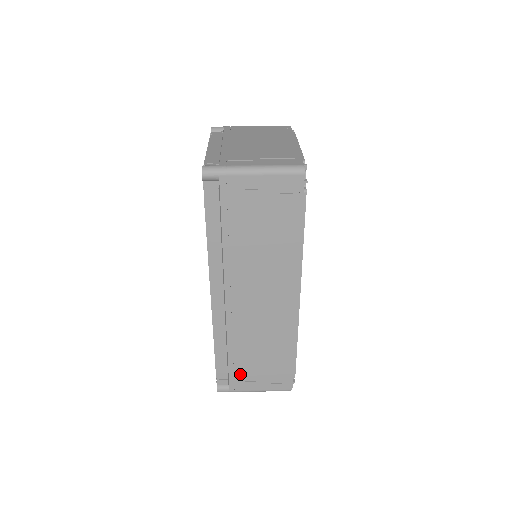
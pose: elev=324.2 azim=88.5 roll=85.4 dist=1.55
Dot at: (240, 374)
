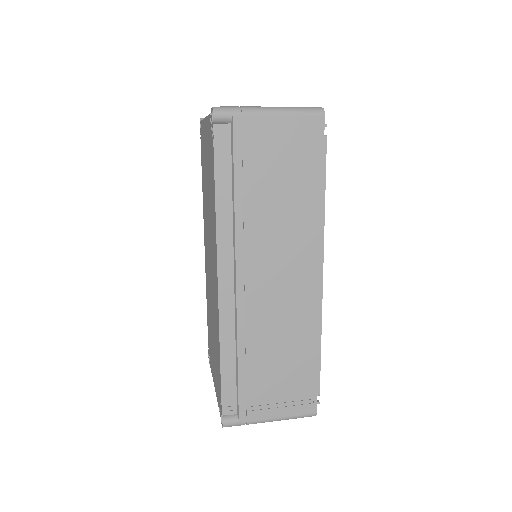
Dot at: (253, 394)
